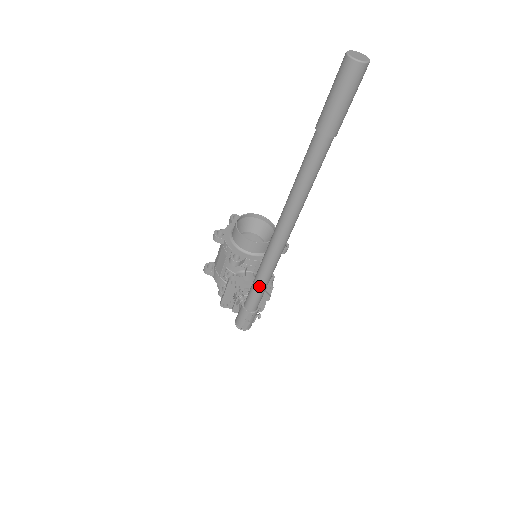
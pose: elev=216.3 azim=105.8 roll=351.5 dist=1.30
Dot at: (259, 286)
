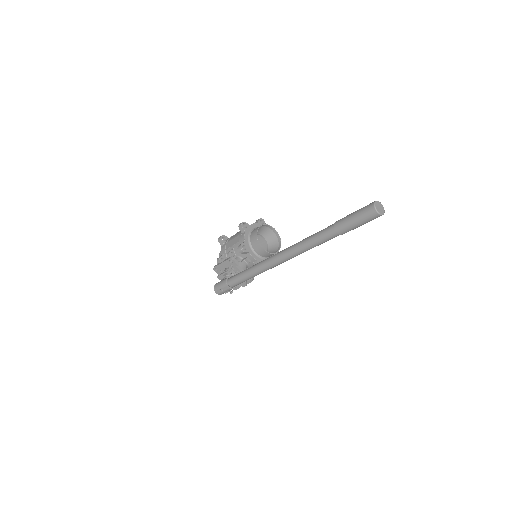
Dot at: (244, 276)
